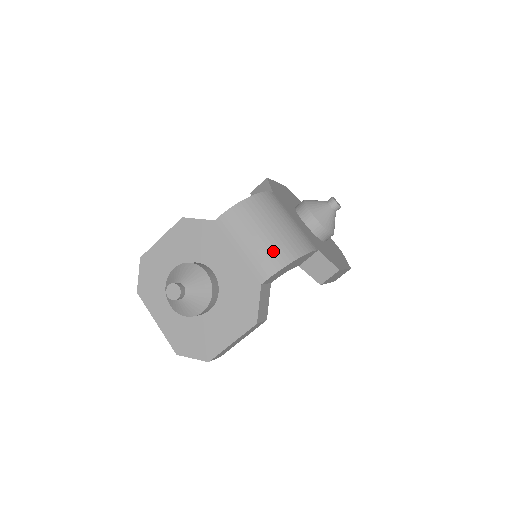
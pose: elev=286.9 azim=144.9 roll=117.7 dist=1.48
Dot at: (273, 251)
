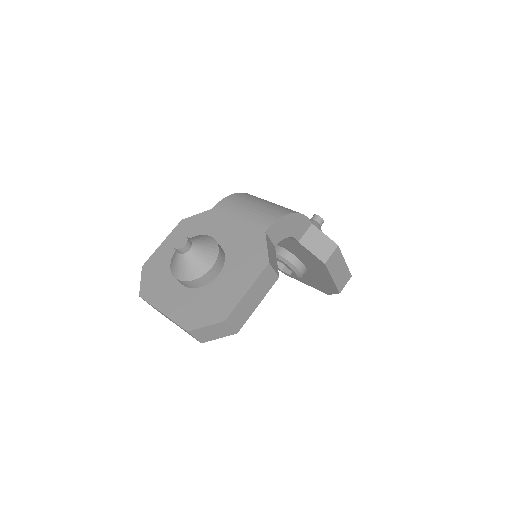
Dot at: (270, 210)
